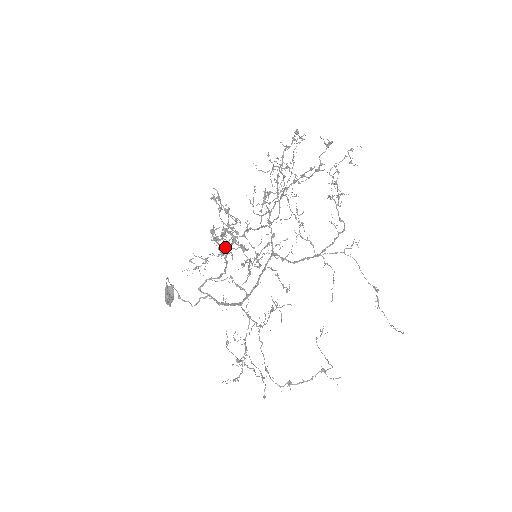
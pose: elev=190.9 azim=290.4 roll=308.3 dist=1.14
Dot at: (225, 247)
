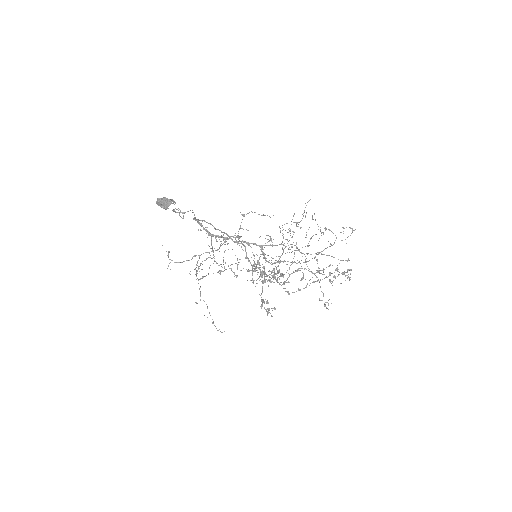
Dot at: (252, 266)
